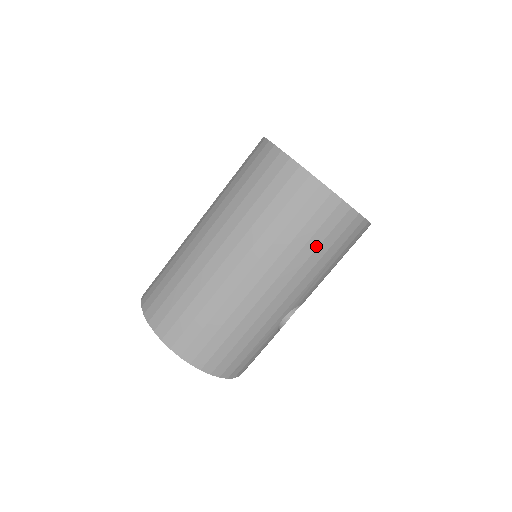
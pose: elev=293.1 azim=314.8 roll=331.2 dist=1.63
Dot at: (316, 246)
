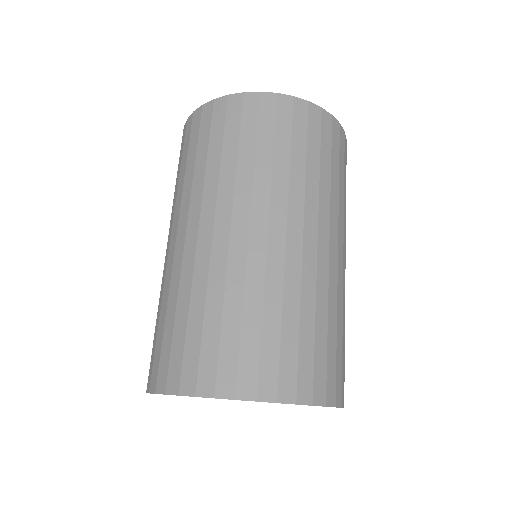
Dot at: (329, 169)
